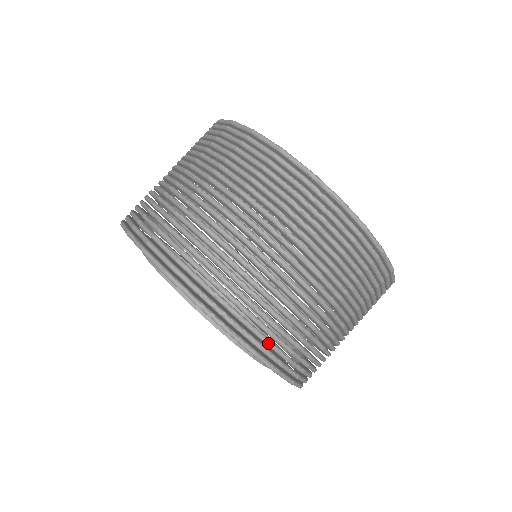
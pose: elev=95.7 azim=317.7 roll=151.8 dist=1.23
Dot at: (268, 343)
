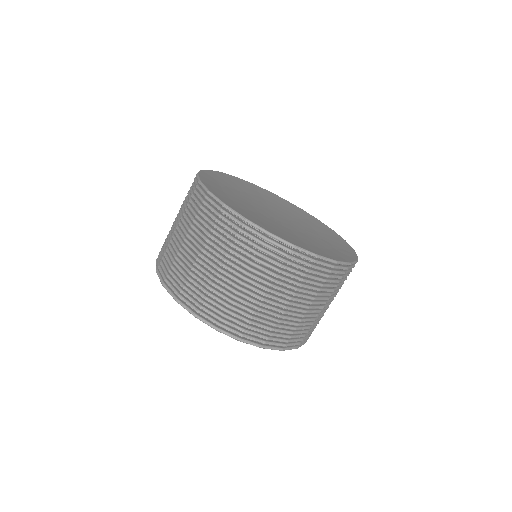
Dot at: (223, 322)
